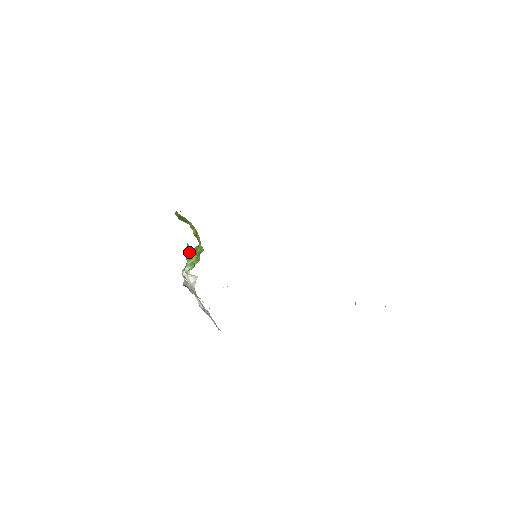
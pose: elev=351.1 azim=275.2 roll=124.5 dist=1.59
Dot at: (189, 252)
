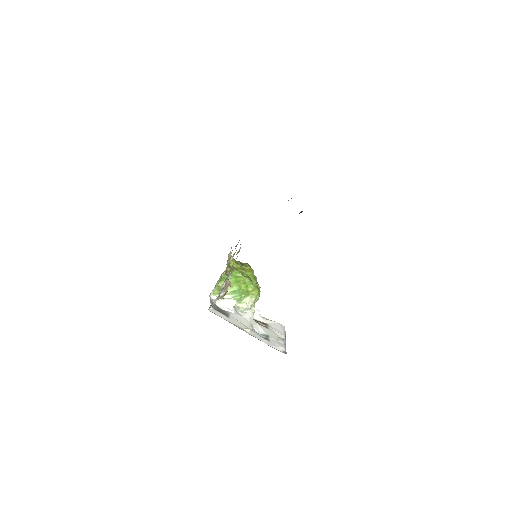
Dot at: (223, 281)
